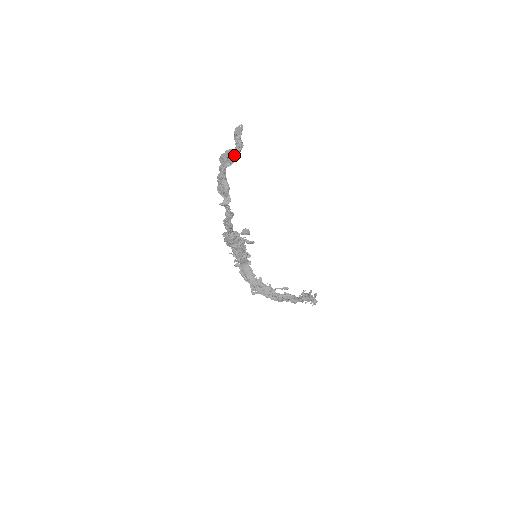
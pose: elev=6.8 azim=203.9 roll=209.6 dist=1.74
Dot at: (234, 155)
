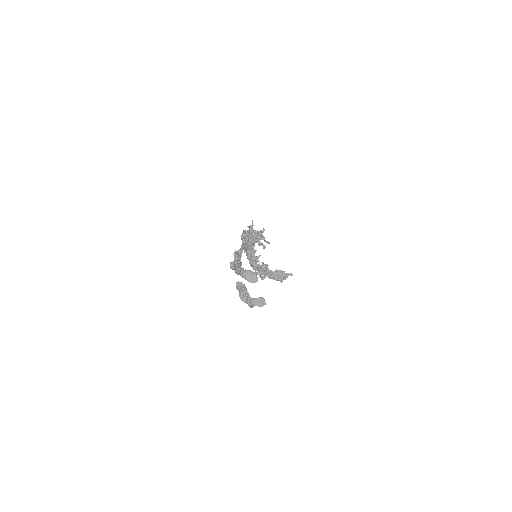
Dot at: (242, 300)
